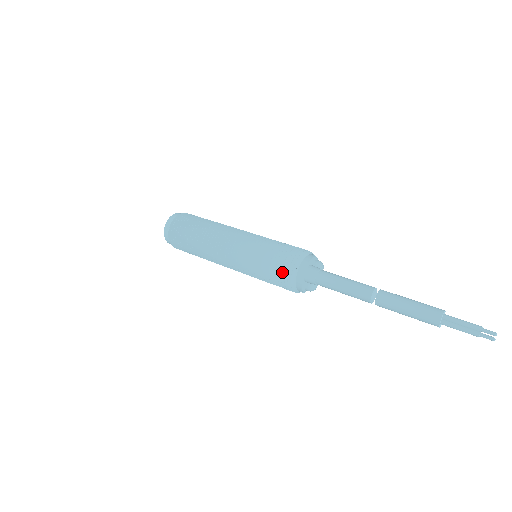
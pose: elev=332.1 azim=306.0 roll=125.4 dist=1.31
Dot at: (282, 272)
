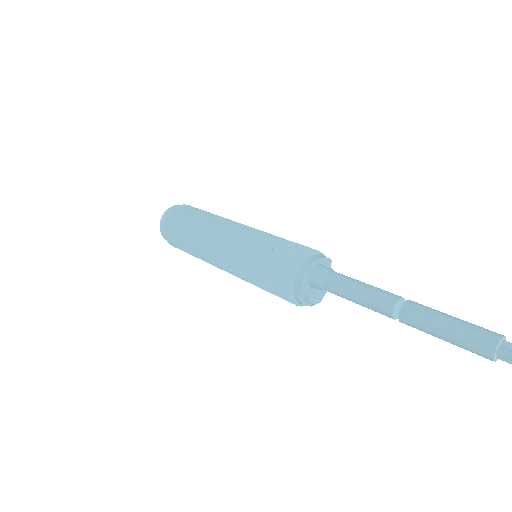
Dot at: (282, 263)
